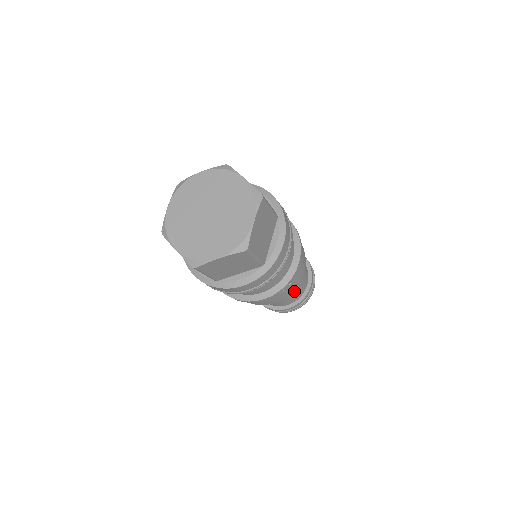
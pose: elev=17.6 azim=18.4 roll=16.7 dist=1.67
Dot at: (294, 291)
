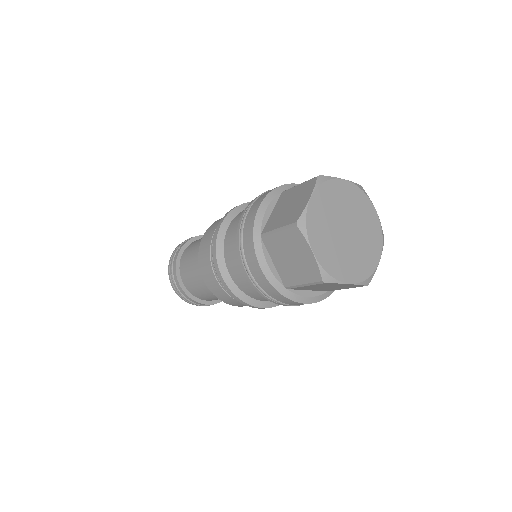
Dot at: occluded
